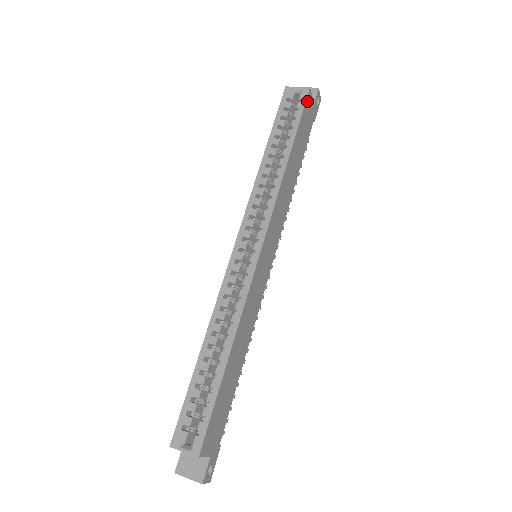
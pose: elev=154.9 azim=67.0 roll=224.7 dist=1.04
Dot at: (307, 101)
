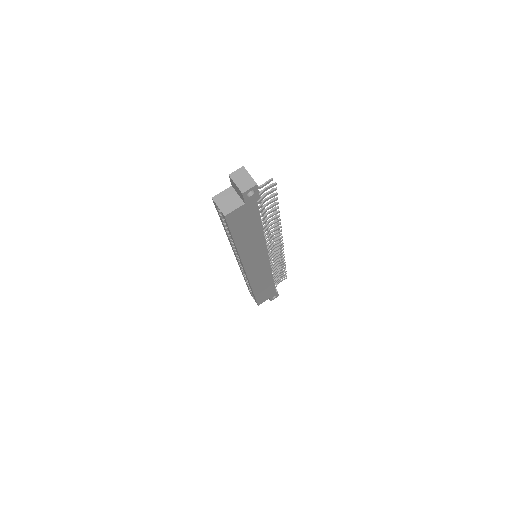
Dot at: (230, 220)
